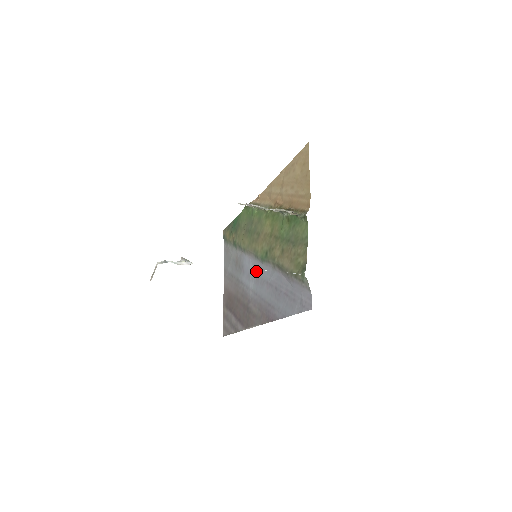
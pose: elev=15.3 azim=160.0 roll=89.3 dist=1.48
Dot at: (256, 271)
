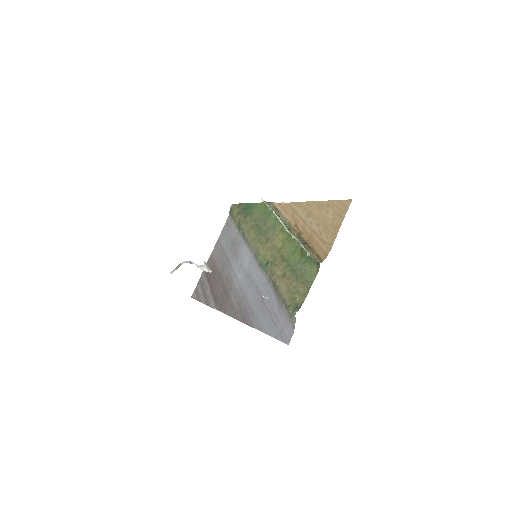
Dot at: (250, 268)
